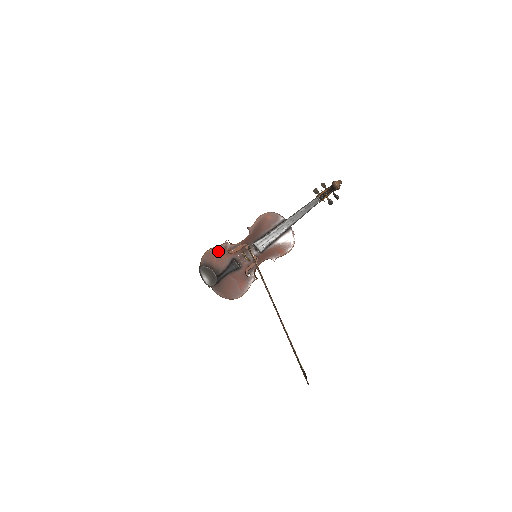
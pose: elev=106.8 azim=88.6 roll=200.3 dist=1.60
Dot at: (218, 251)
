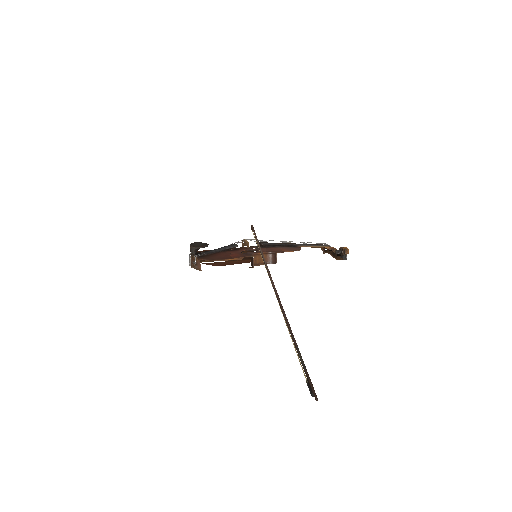
Dot at: occluded
